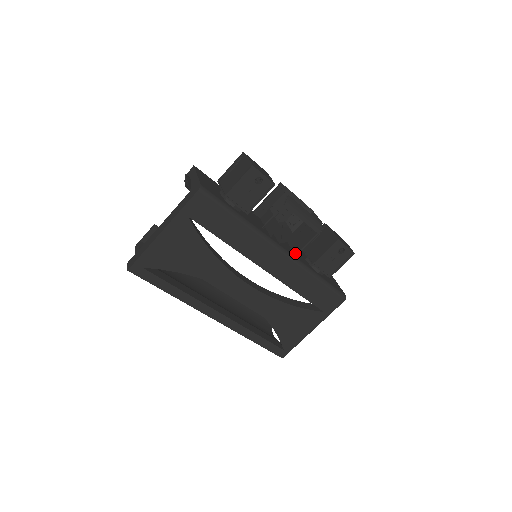
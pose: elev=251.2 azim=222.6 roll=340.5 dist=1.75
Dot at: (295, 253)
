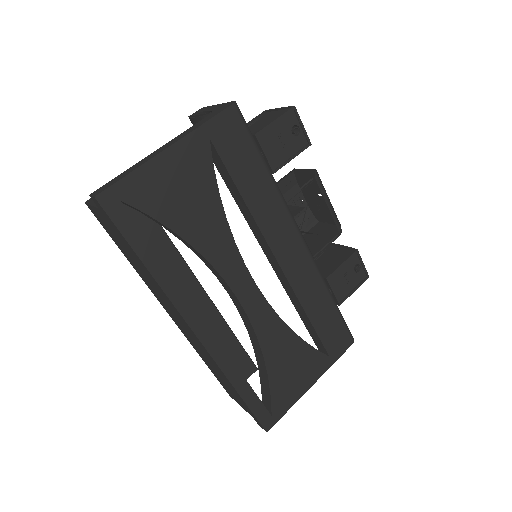
Dot at: occluded
